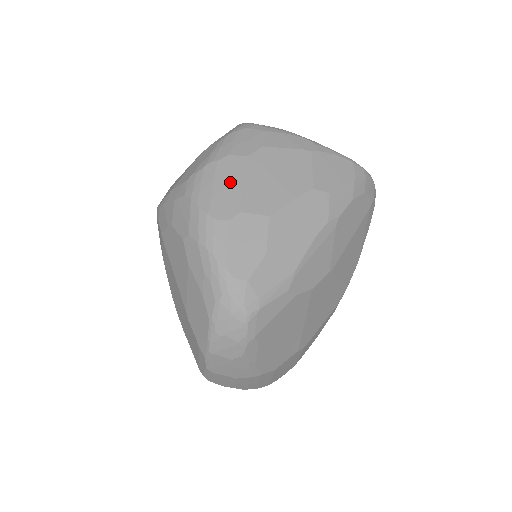
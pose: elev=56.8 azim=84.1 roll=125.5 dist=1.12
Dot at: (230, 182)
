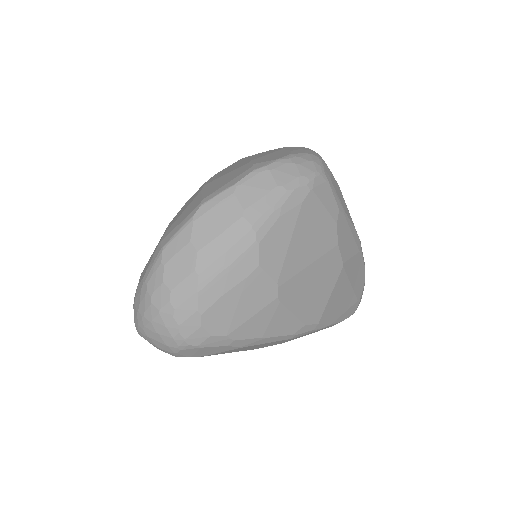
Dot at: occluded
